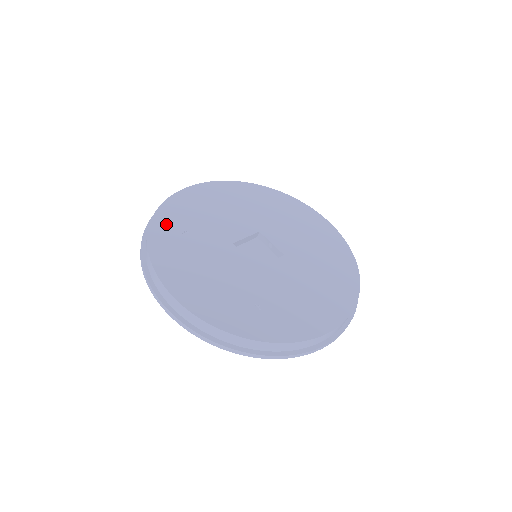
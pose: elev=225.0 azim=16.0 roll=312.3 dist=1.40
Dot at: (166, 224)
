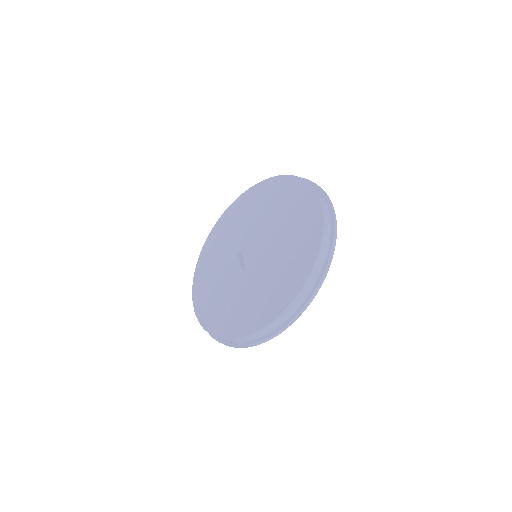
Dot at: (217, 323)
